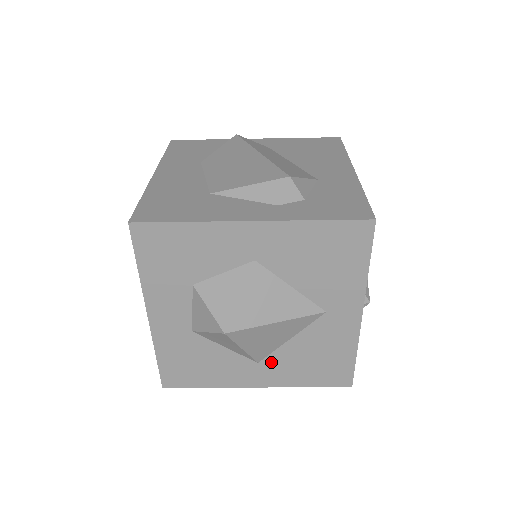
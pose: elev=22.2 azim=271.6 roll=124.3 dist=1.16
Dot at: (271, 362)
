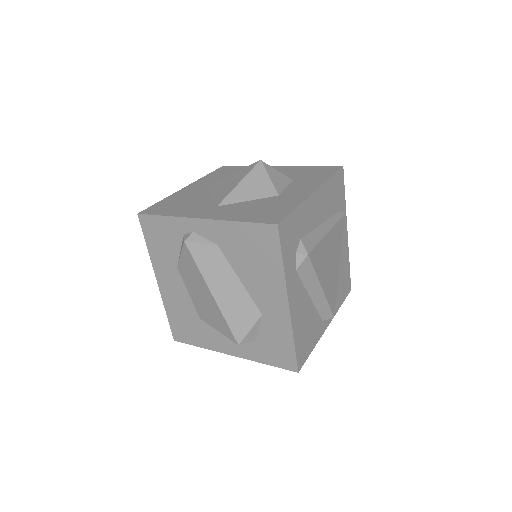
Dot at: occluded
